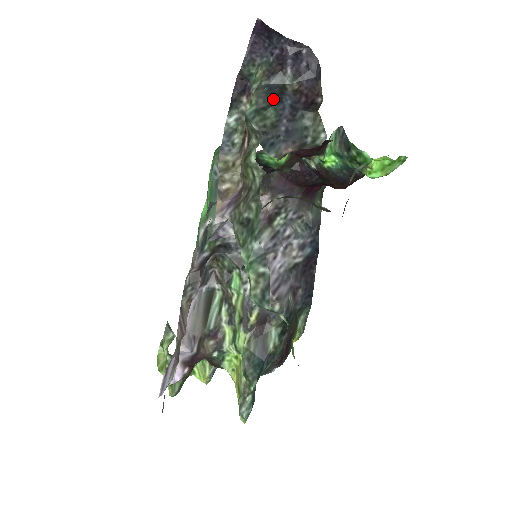
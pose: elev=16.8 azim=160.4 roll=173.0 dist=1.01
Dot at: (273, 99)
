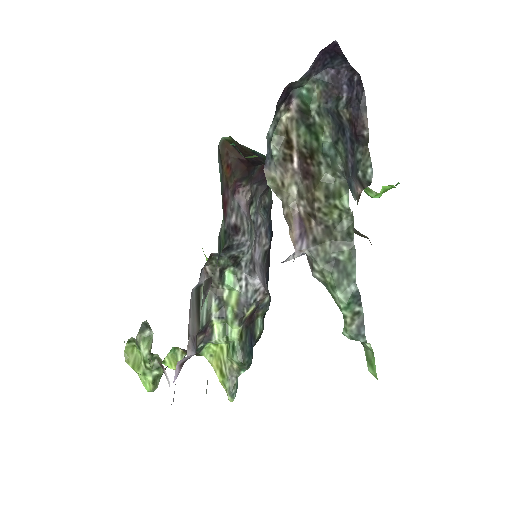
Dot at: (340, 131)
